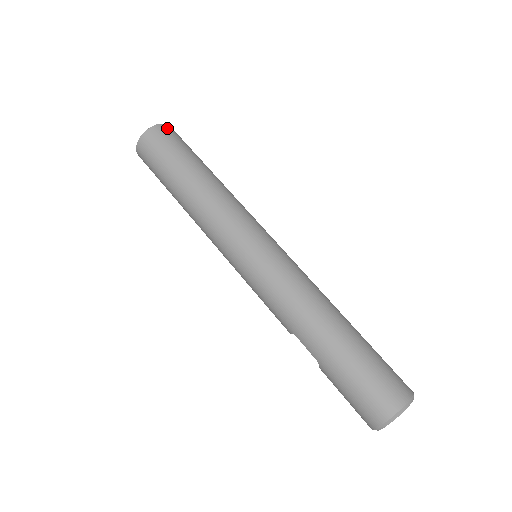
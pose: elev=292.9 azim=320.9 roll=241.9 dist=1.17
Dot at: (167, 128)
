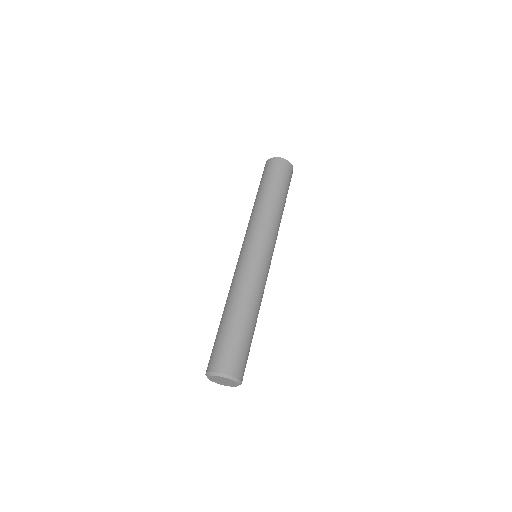
Dot at: (286, 163)
